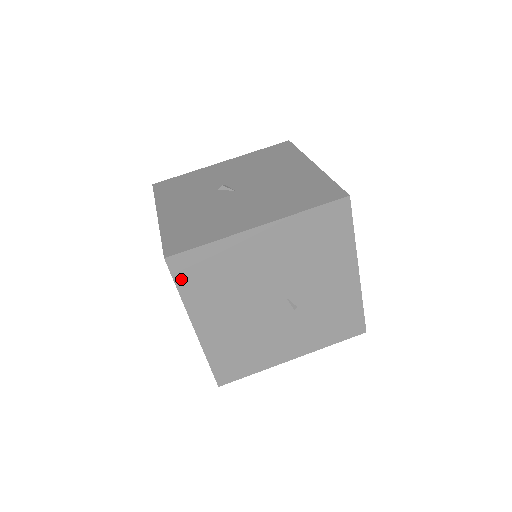
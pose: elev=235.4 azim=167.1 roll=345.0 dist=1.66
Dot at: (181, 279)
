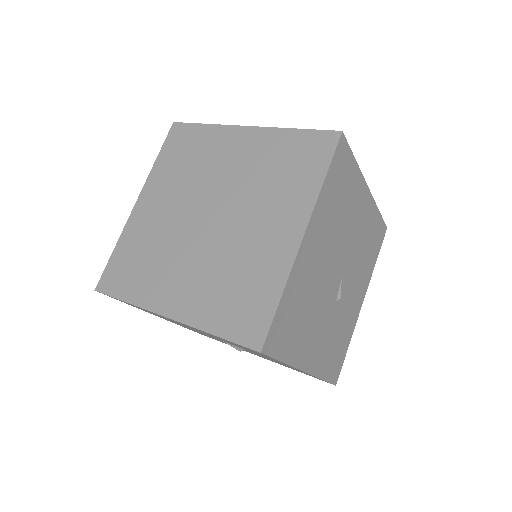
Dot at: (334, 166)
